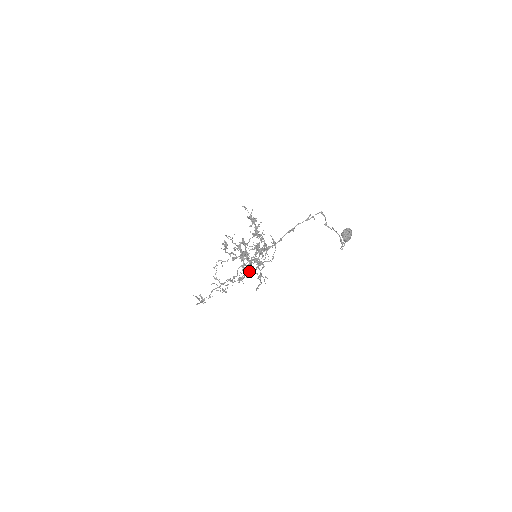
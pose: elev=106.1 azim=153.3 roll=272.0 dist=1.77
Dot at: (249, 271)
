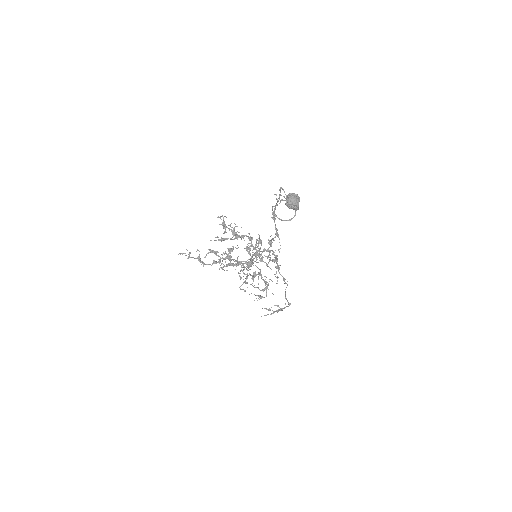
Dot at: (244, 274)
